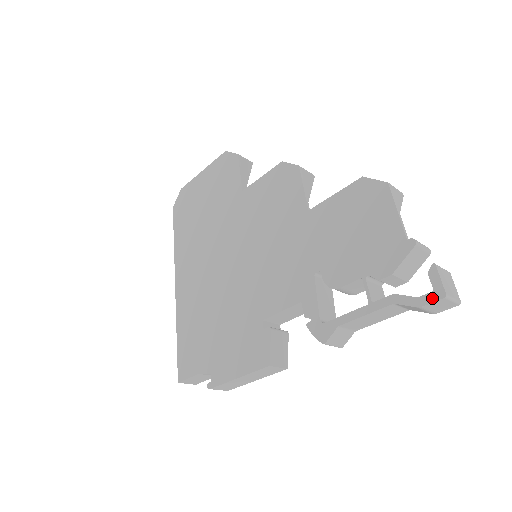
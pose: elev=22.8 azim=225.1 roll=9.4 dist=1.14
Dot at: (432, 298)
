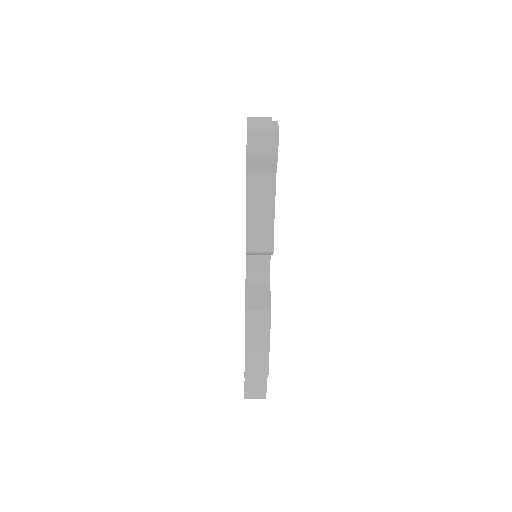
Dot at: occluded
